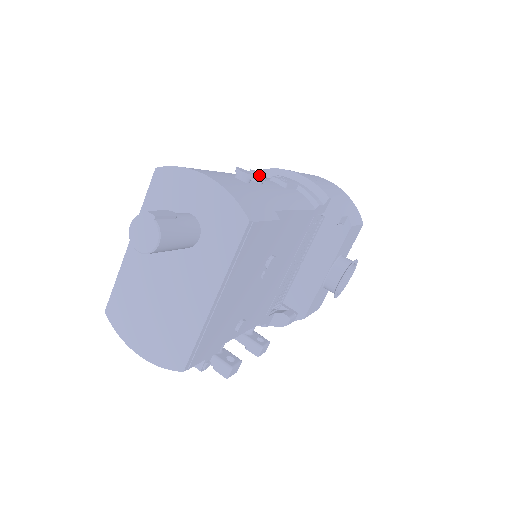
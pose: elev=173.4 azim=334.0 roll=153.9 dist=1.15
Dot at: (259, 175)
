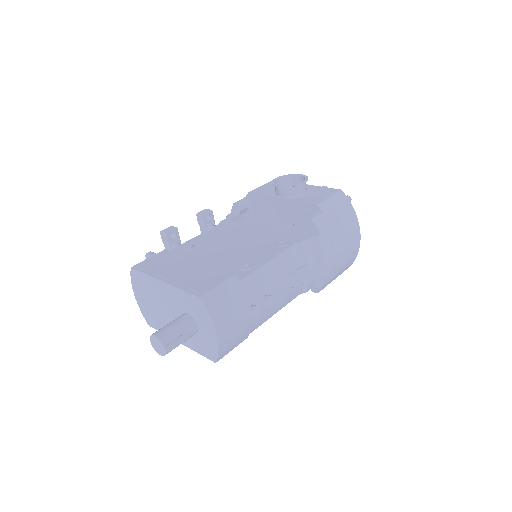
Dot at: (266, 308)
